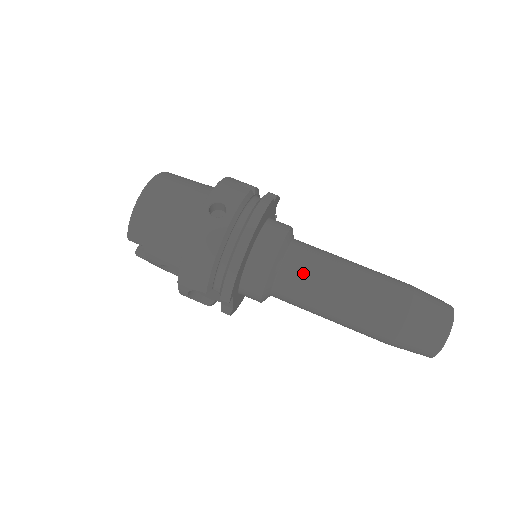
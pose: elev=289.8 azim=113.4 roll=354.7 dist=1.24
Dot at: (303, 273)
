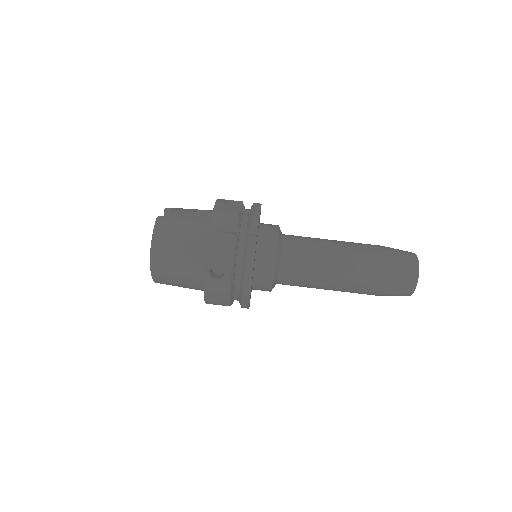
Dot at: (297, 278)
